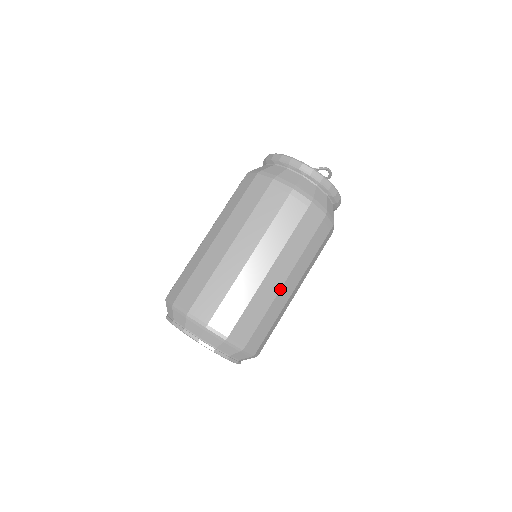
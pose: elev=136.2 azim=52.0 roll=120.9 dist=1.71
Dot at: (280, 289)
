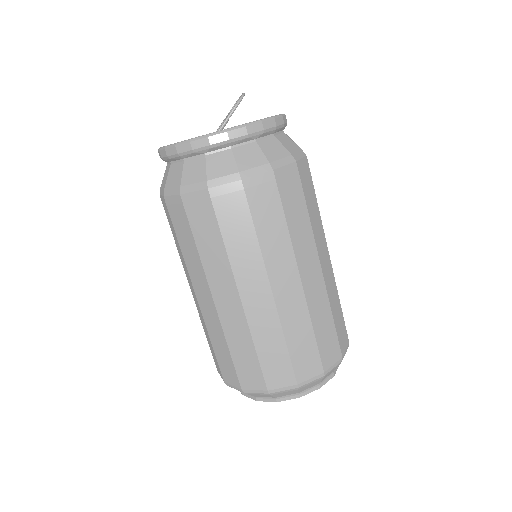
Dot at: (332, 268)
